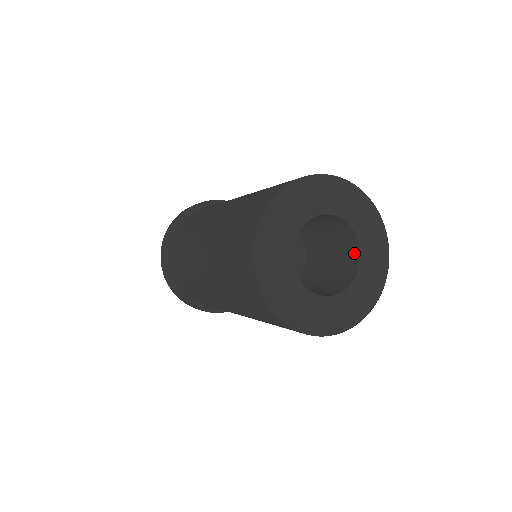
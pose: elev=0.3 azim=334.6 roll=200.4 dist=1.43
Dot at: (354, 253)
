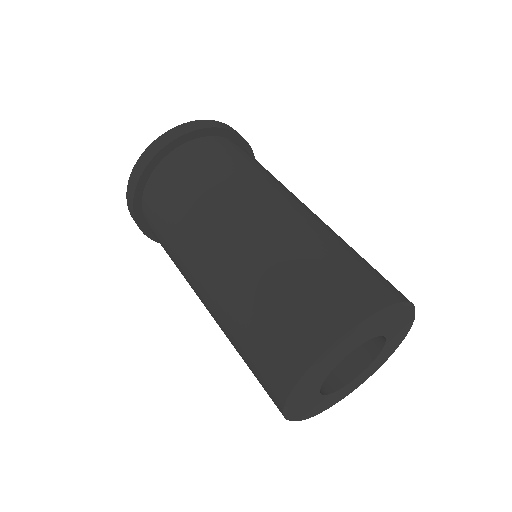
Dot at: (374, 343)
